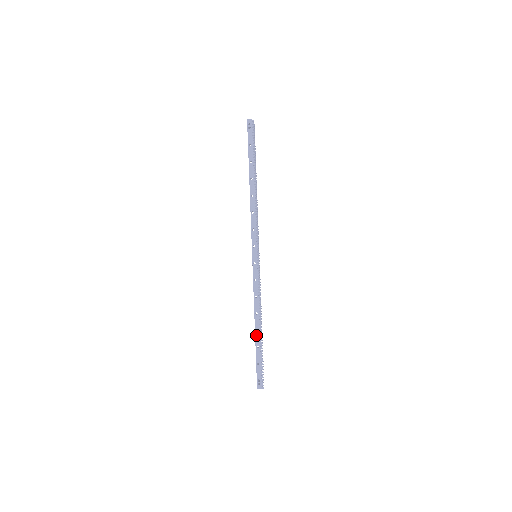
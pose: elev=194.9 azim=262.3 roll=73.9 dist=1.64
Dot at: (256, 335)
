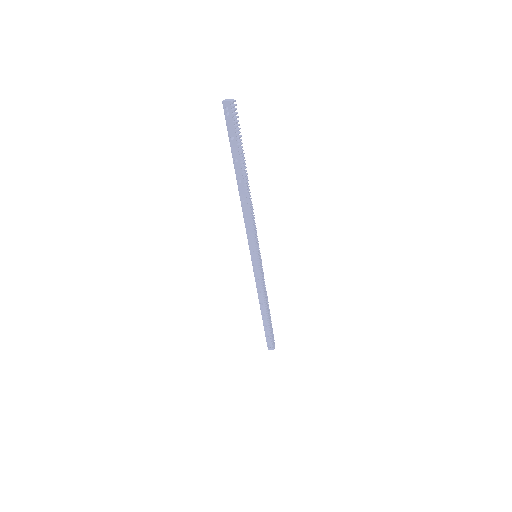
Dot at: (263, 318)
